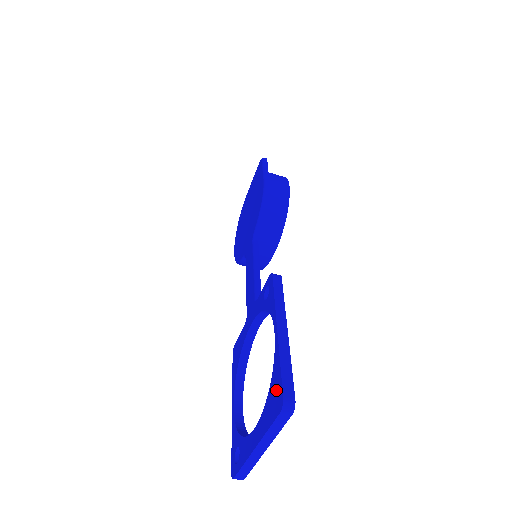
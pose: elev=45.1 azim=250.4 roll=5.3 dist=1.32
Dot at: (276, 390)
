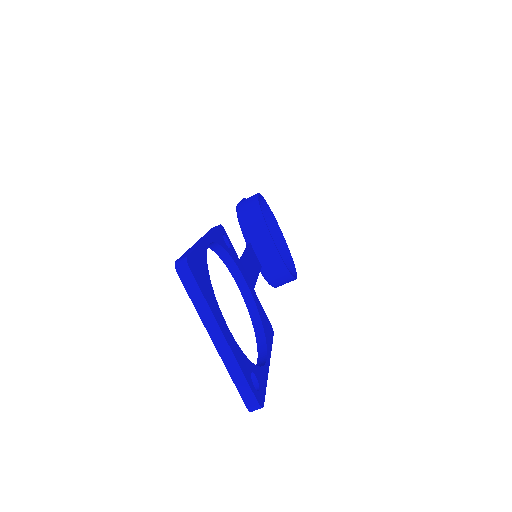
Dot at: occluded
